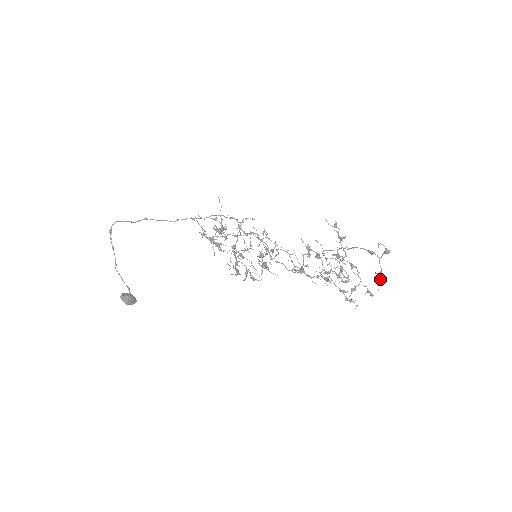
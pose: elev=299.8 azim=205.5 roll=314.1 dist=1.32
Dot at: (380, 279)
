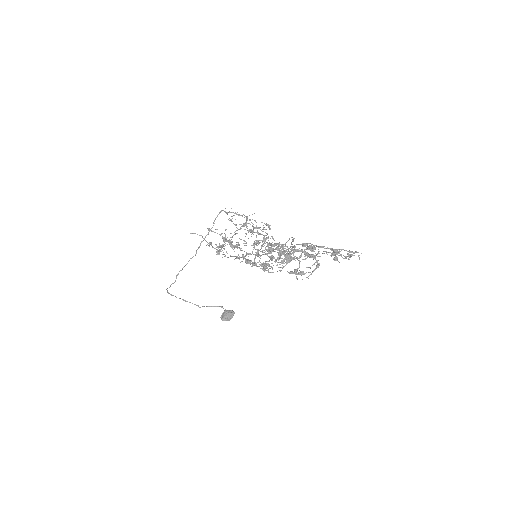
Dot at: occluded
